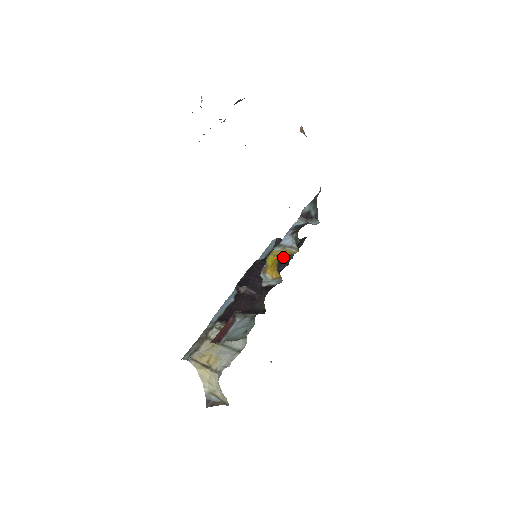
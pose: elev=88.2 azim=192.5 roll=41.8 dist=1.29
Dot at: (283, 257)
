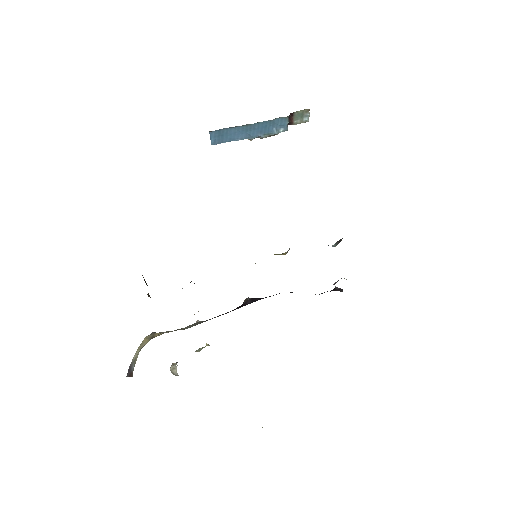
Dot at: occluded
